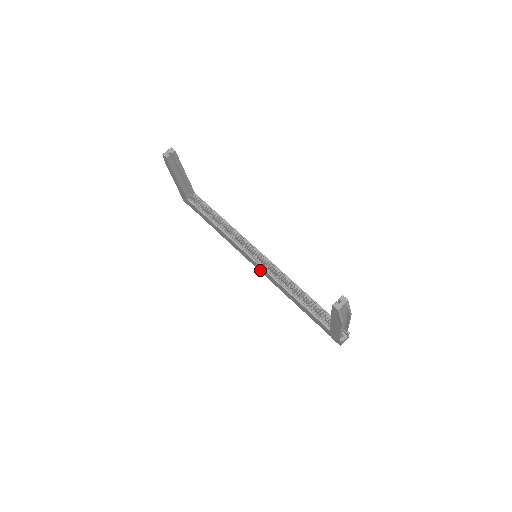
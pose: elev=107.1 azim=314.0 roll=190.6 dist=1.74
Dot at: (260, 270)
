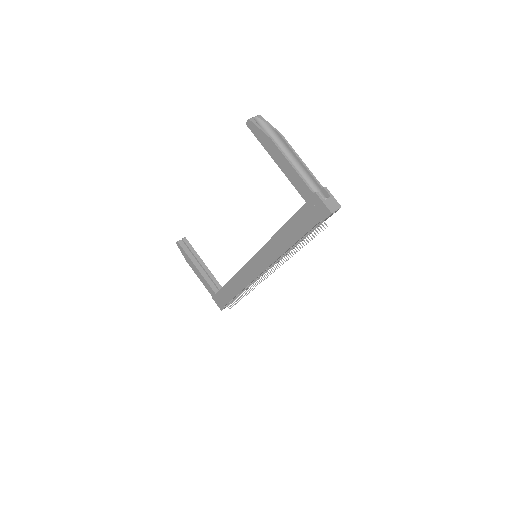
Dot at: (263, 265)
